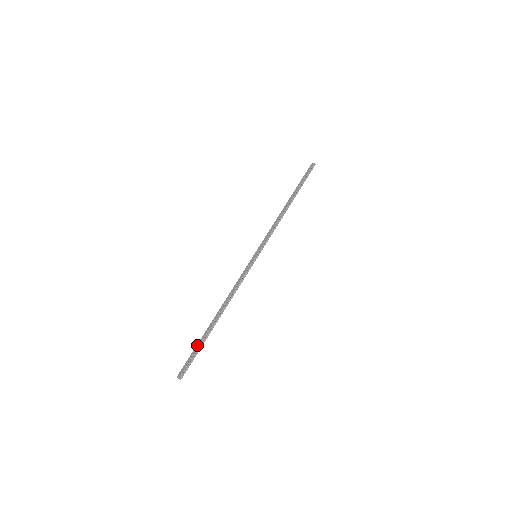
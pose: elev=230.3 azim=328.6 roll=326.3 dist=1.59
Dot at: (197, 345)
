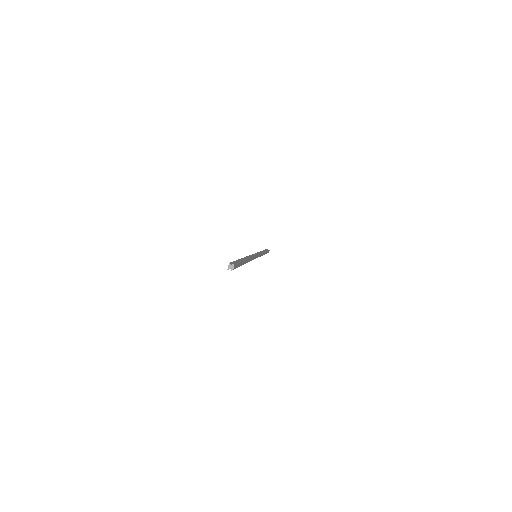
Dot at: occluded
